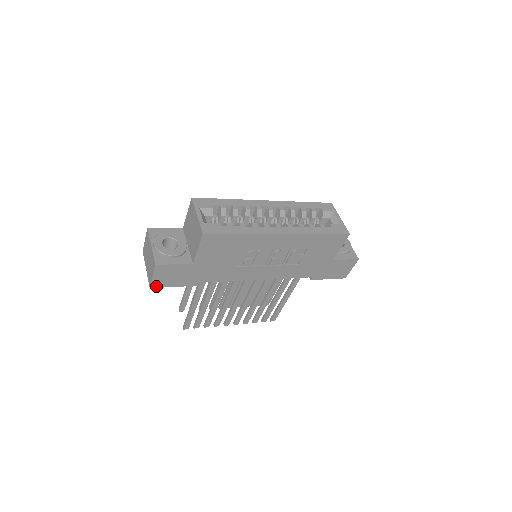
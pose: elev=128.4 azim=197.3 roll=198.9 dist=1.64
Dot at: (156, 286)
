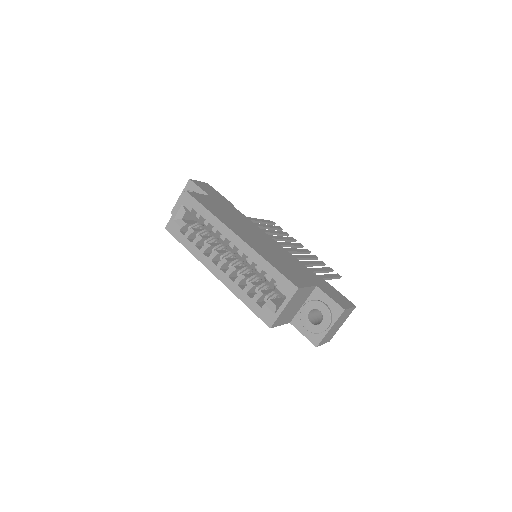
Dot at: occluded
